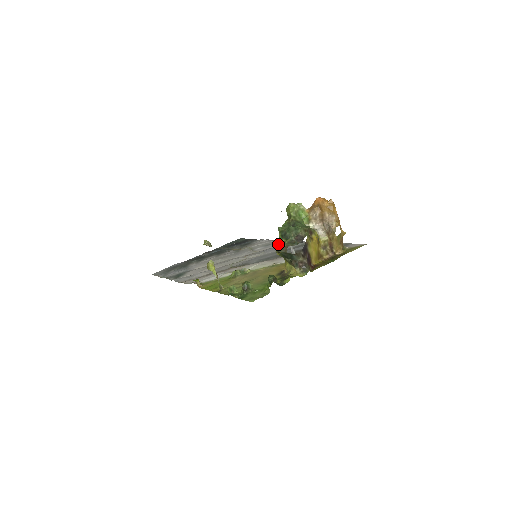
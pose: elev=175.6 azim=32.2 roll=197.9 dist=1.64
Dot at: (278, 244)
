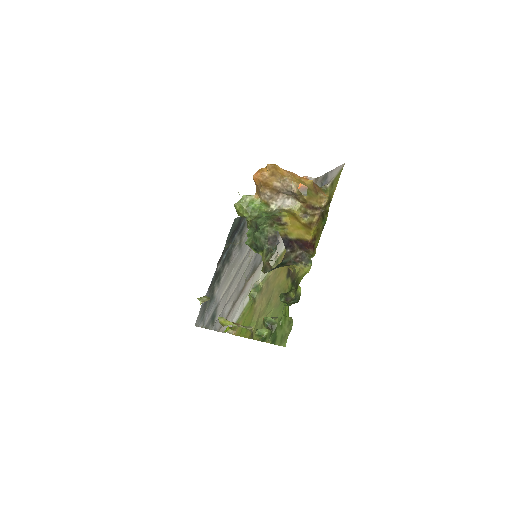
Dot at: occluded
